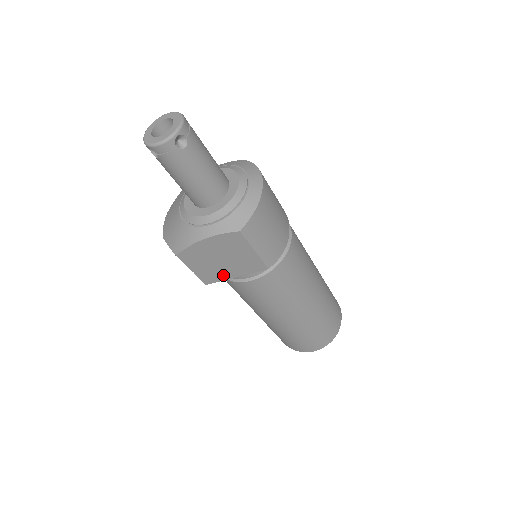
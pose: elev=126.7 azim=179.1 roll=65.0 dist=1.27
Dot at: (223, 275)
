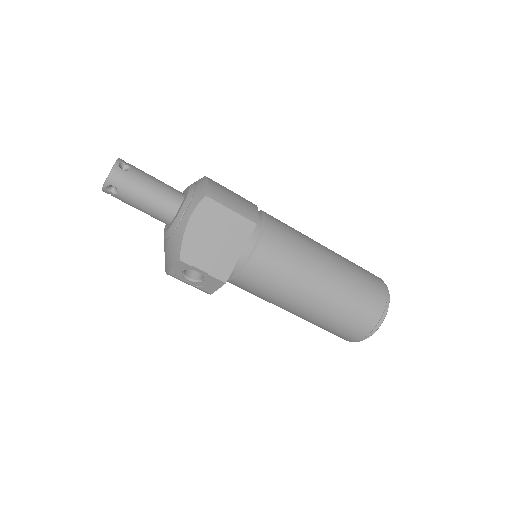
Dot at: (230, 259)
